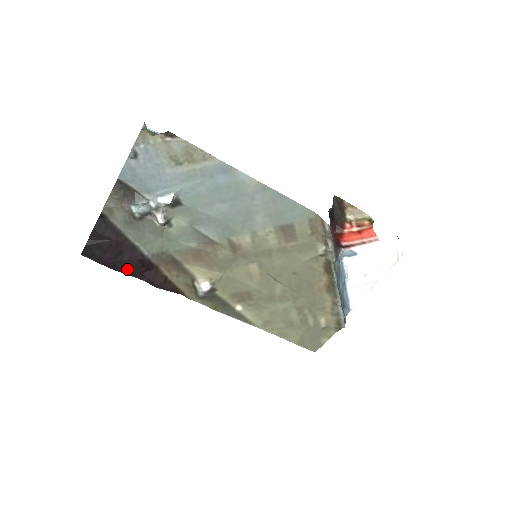
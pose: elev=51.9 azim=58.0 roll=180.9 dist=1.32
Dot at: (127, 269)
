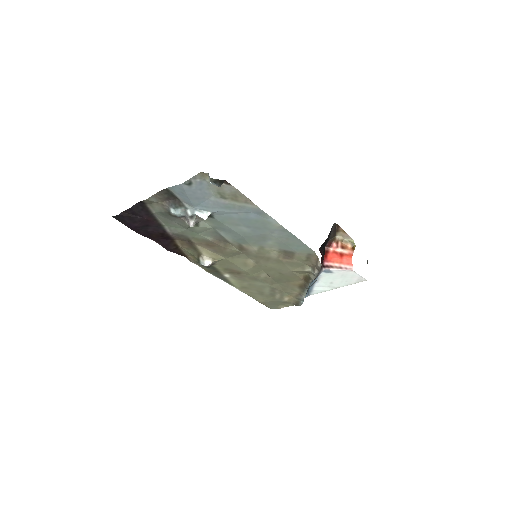
Dot at: (148, 235)
